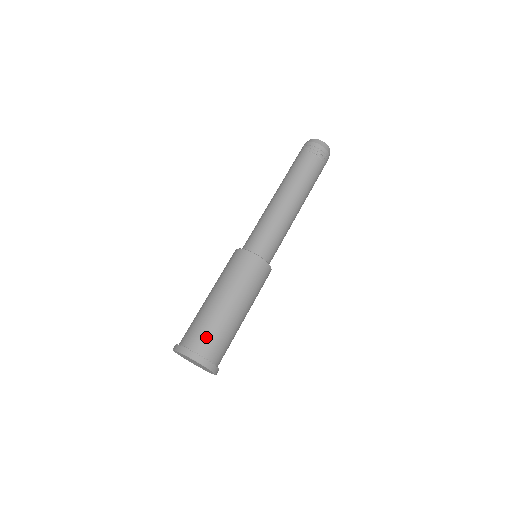
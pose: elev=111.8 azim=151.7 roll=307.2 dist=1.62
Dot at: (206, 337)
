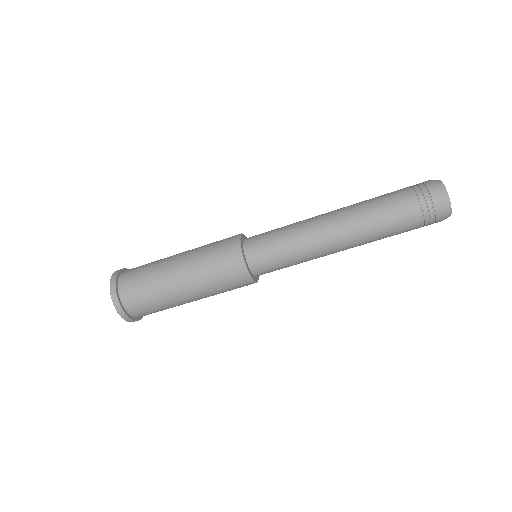
Dot at: occluded
